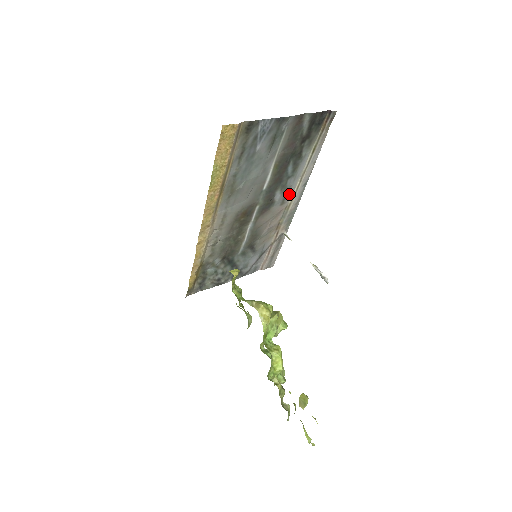
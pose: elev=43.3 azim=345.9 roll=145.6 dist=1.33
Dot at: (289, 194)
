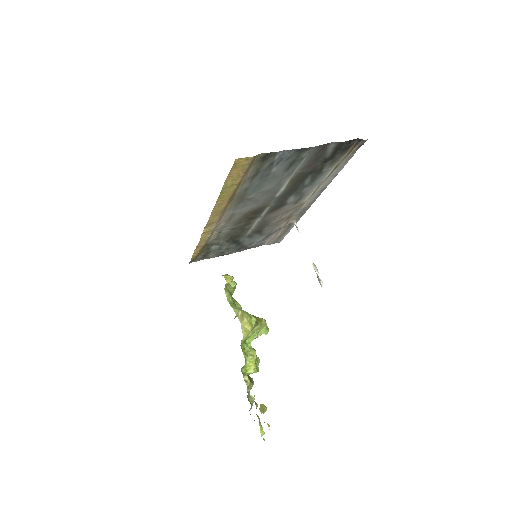
Dot at: (304, 197)
